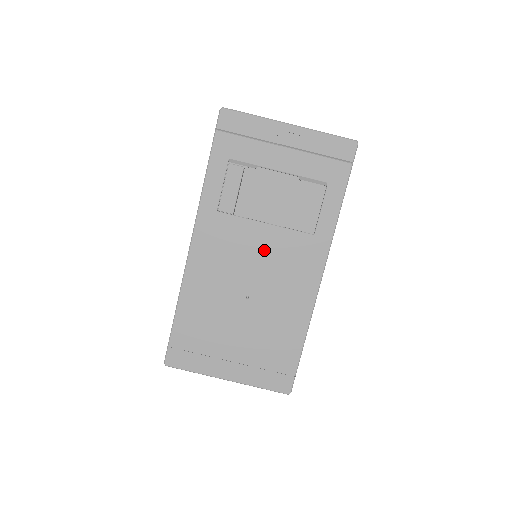
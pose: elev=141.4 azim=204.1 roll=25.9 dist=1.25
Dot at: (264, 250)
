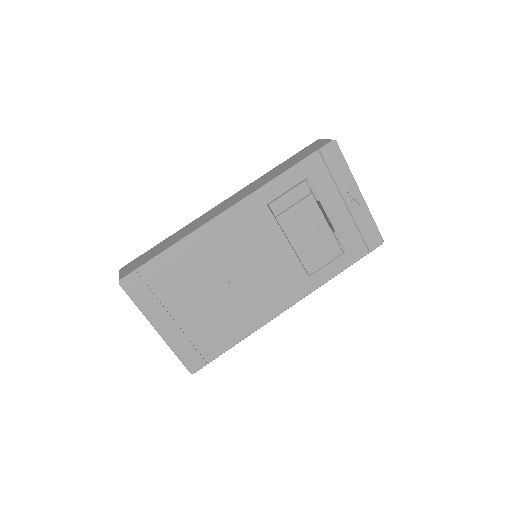
Dot at: (271, 259)
